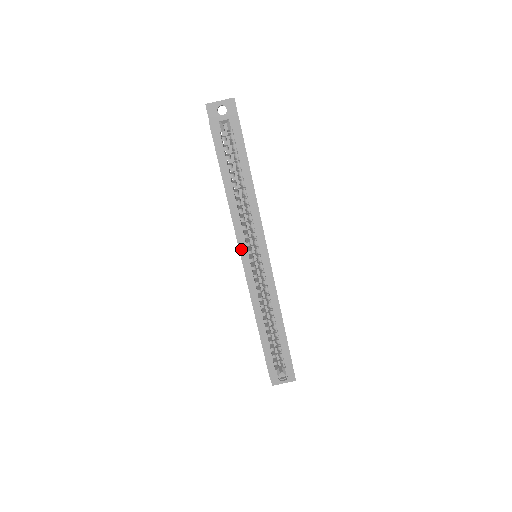
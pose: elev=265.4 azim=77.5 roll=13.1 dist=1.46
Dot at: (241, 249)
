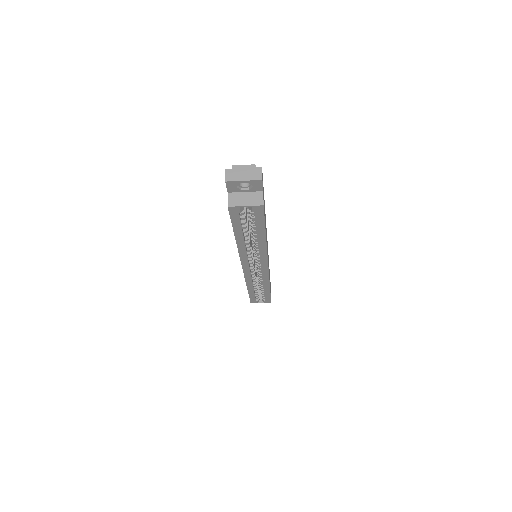
Dot at: (243, 263)
